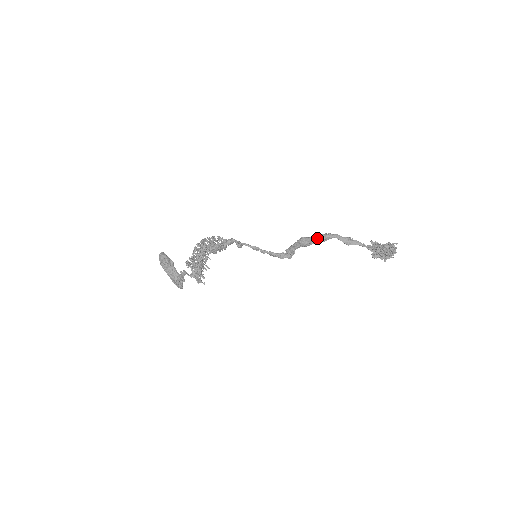
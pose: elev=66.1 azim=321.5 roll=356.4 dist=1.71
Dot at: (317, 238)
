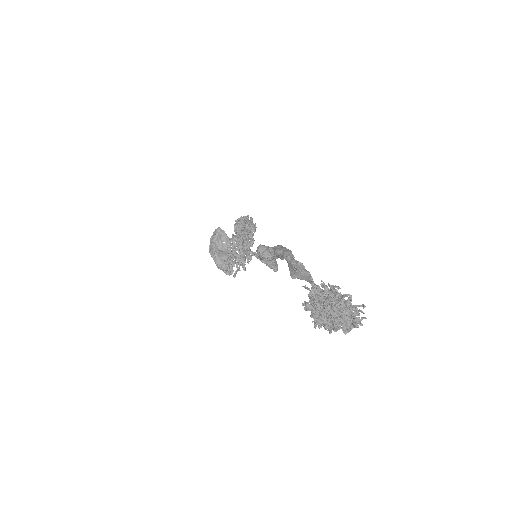
Dot at: occluded
